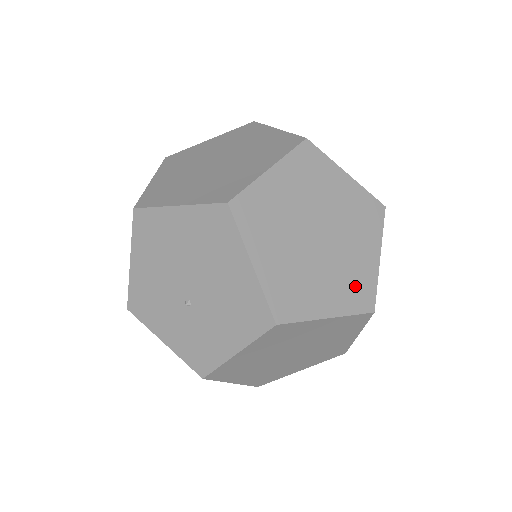
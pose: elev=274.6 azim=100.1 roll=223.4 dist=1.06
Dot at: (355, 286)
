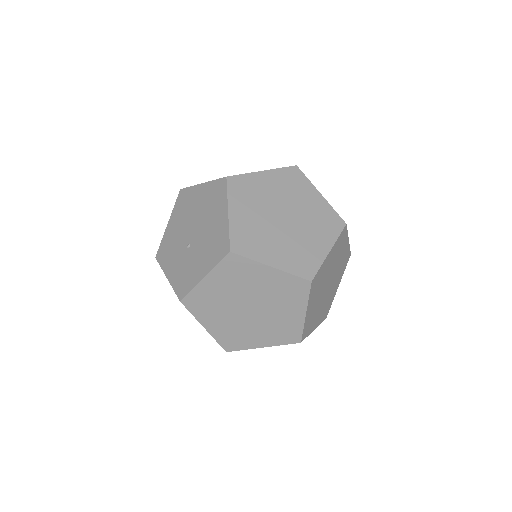
Dot at: (301, 258)
